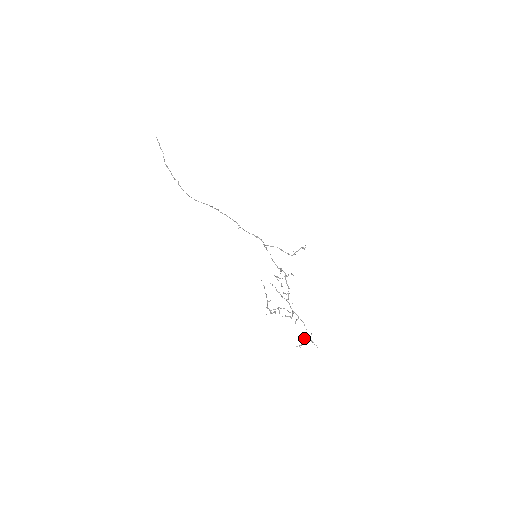
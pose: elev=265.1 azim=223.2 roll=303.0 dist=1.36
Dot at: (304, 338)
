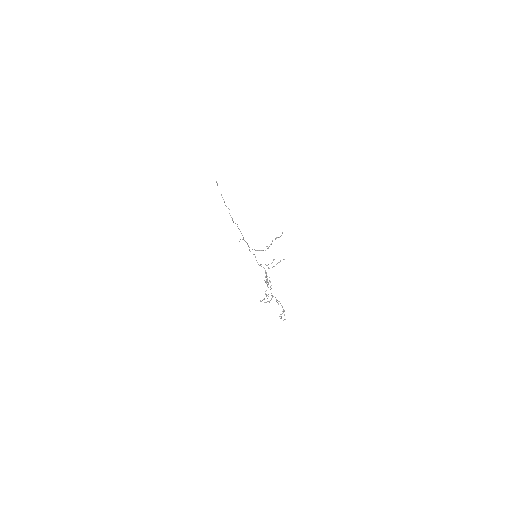
Dot at: occluded
